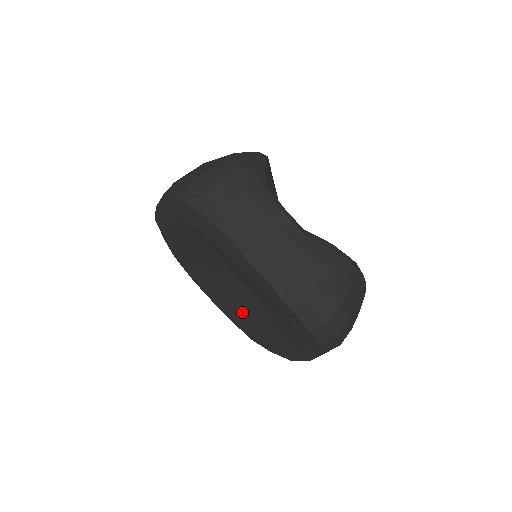
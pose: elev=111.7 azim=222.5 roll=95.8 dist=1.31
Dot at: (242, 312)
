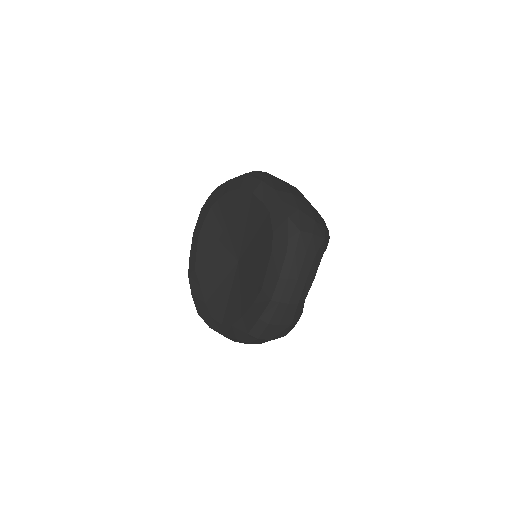
Dot at: (210, 264)
